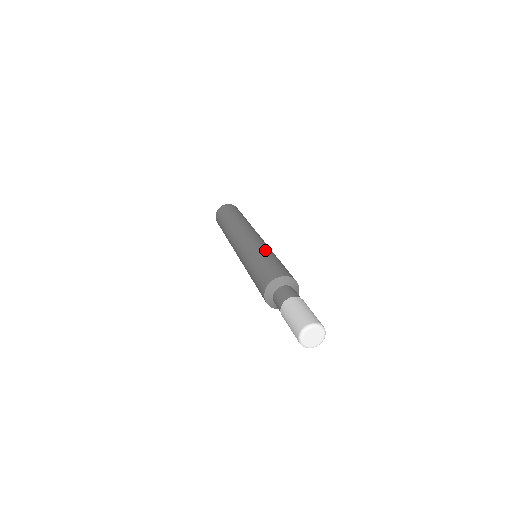
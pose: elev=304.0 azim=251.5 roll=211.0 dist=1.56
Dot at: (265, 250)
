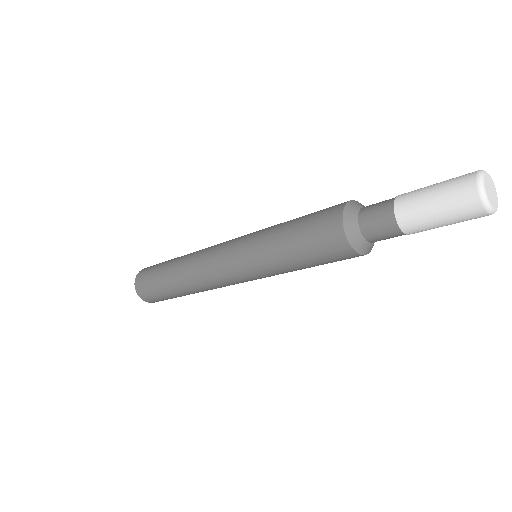
Dot at: (268, 231)
